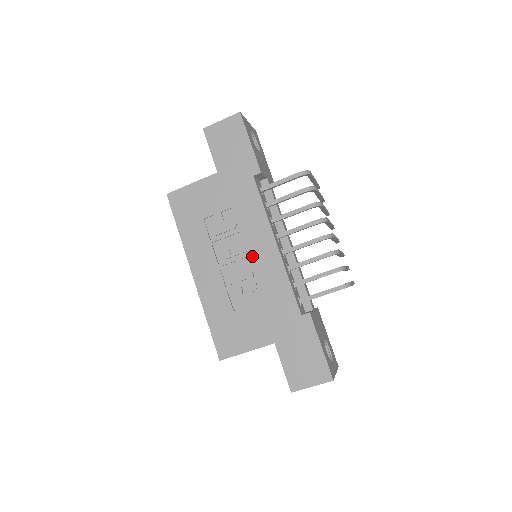
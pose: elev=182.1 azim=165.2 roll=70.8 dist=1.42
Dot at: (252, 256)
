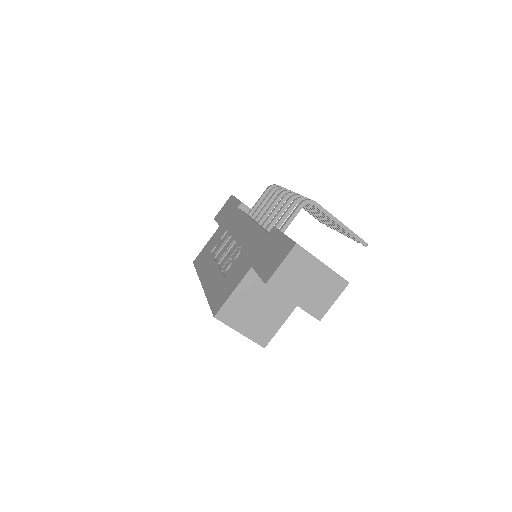
Dot at: (237, 239)
